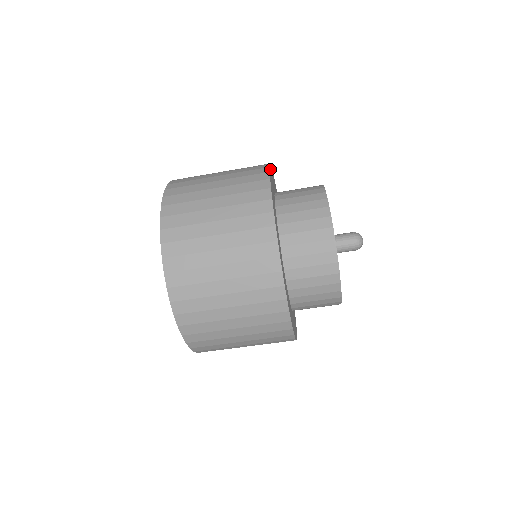
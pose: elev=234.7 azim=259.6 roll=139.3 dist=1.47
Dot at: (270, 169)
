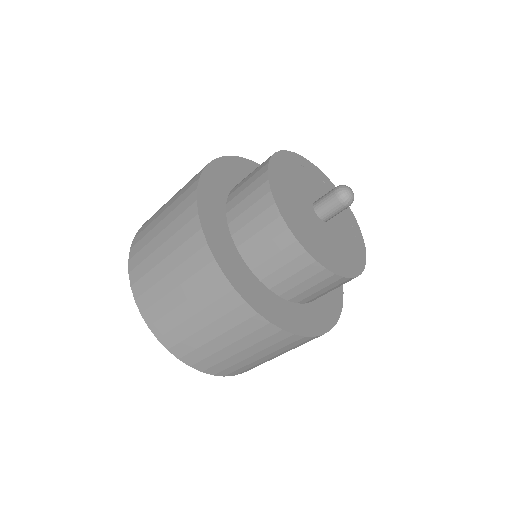
Dot at: (201, 192)
